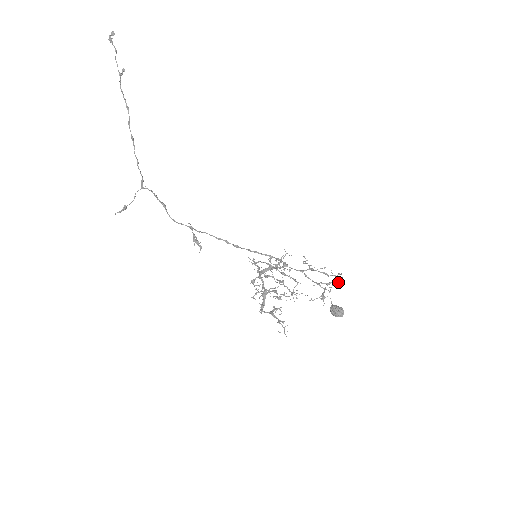
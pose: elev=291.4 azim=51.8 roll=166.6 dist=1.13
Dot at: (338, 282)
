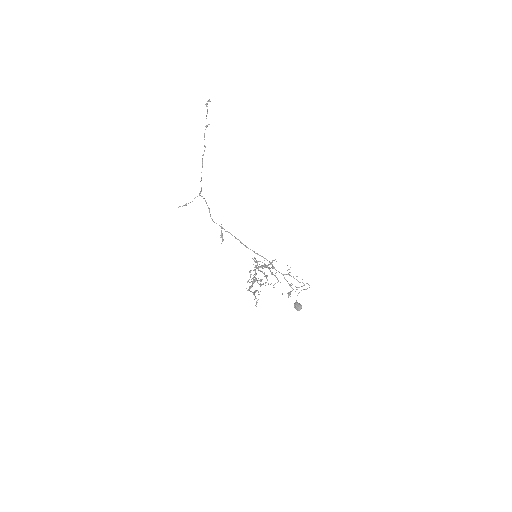
Dot at: (306, 289)
